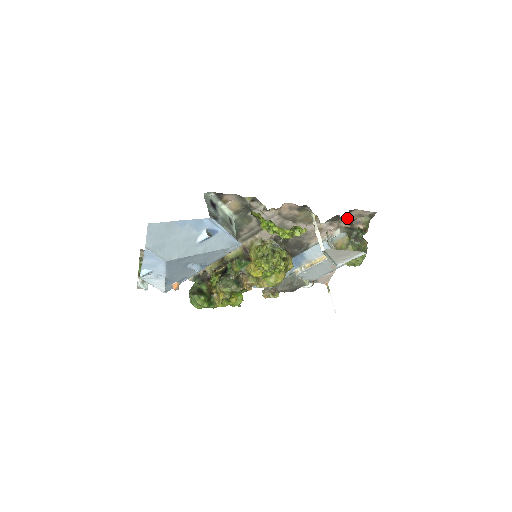
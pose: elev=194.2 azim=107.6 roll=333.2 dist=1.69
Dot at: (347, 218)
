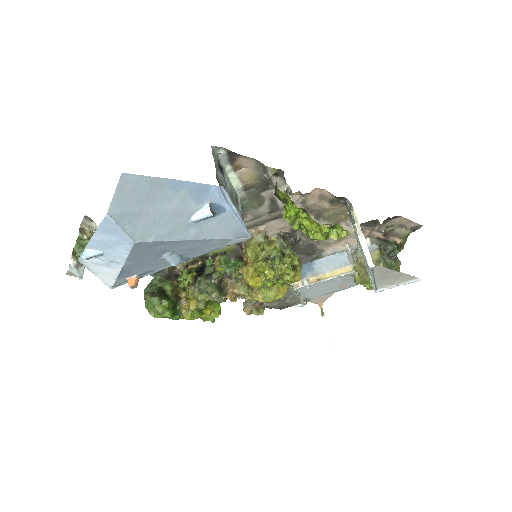
Dot at: (389, 226)
